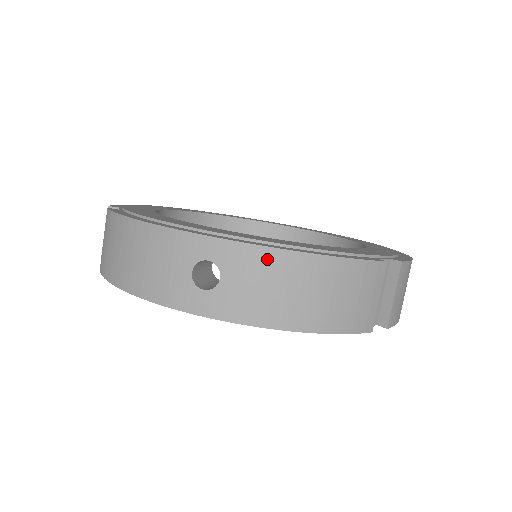
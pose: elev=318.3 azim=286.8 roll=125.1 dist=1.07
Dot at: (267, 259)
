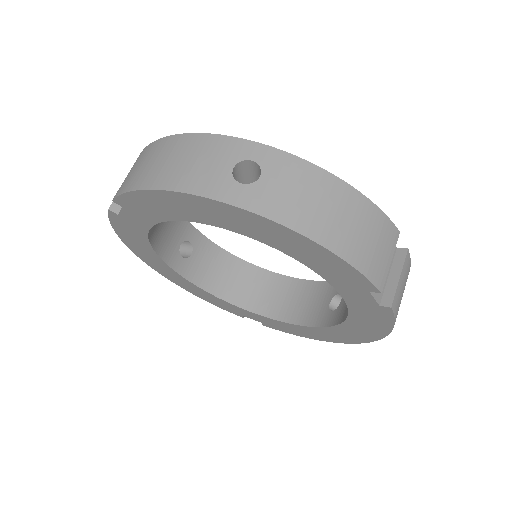
Dot at: (307, 171)
